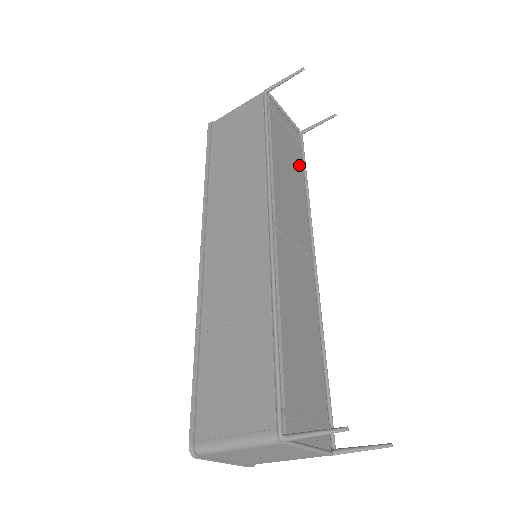
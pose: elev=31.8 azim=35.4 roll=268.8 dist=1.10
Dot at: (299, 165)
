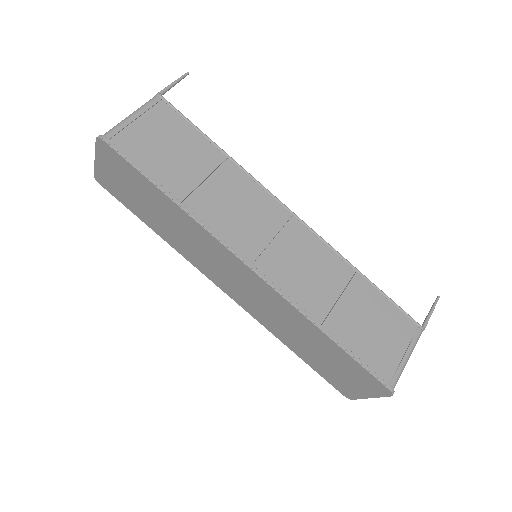
Dot at: occluded
